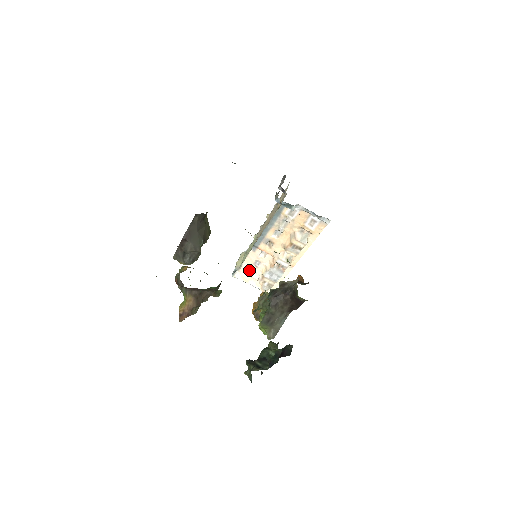
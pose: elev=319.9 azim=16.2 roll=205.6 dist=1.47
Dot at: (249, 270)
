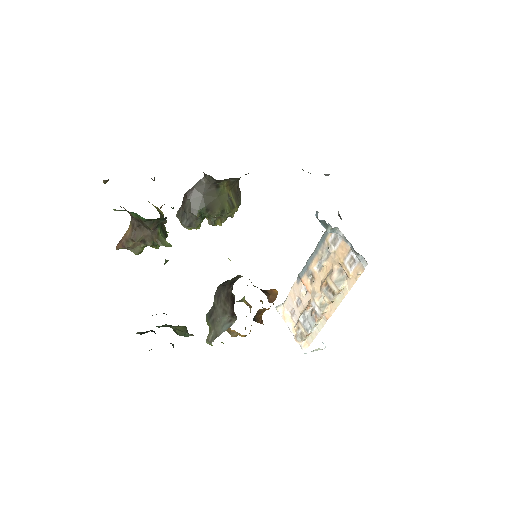
Dot at: (292, 308)
